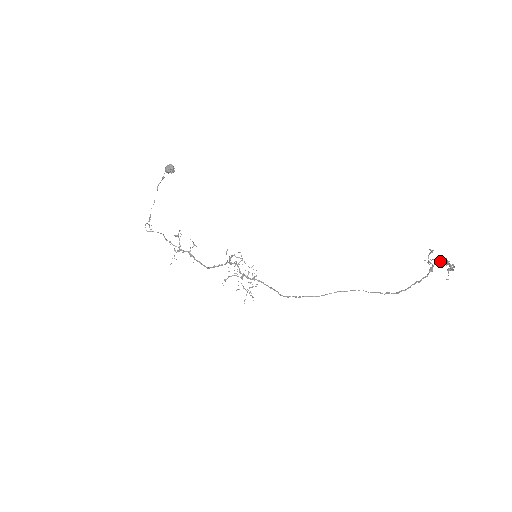
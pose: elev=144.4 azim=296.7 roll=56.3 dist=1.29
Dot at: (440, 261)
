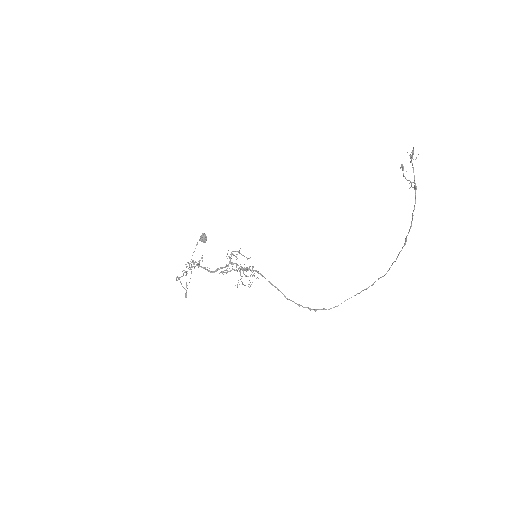
Dot at: (413, 169)
